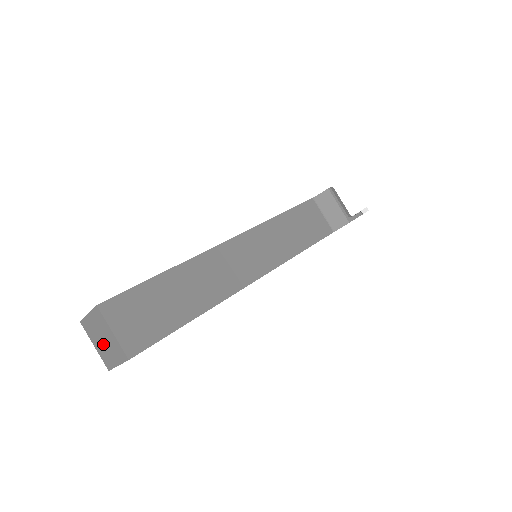
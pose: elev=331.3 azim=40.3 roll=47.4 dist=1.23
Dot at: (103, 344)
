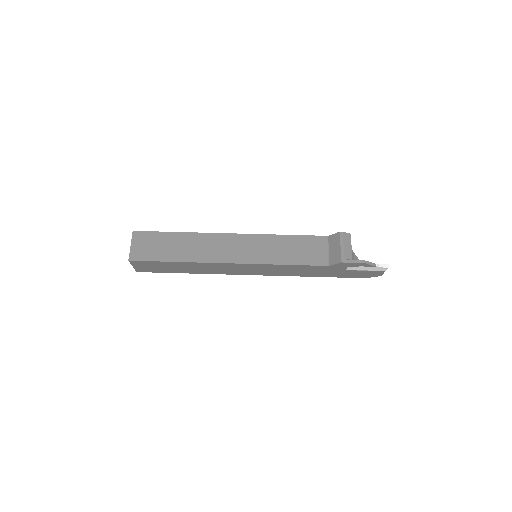
Dot at: occluded
